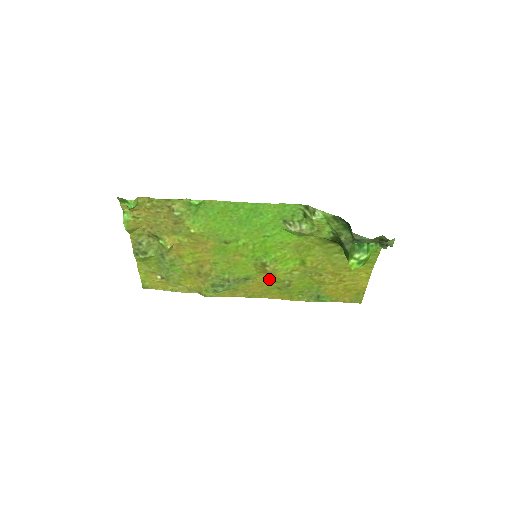
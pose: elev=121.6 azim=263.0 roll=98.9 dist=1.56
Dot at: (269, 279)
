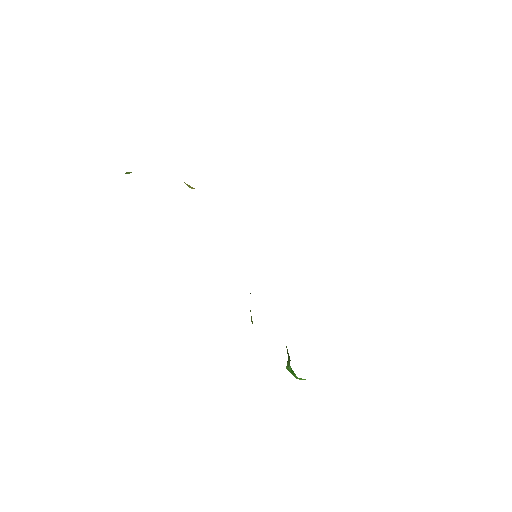
Dot at: occluded
